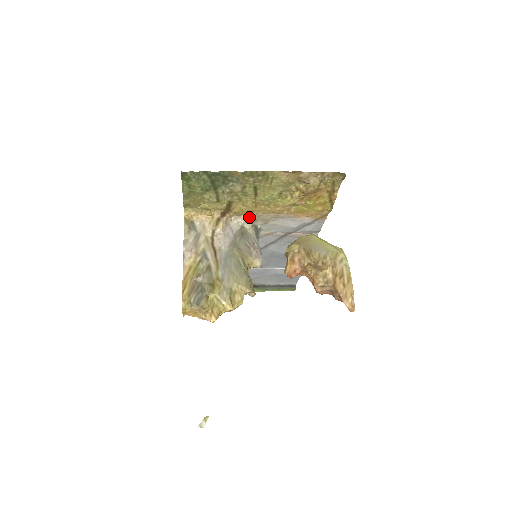
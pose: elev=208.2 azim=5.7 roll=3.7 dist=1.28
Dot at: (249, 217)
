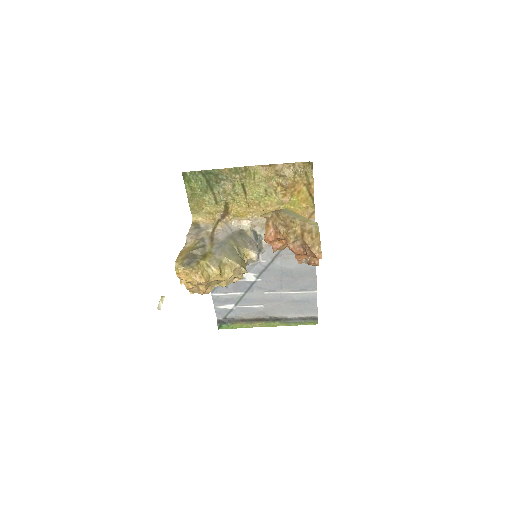
Dot at: (247, 221)
